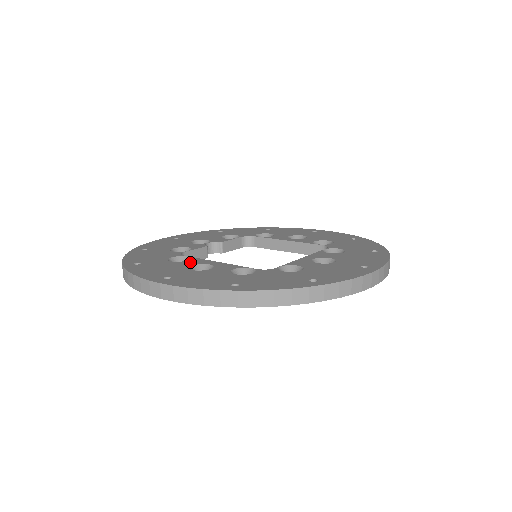
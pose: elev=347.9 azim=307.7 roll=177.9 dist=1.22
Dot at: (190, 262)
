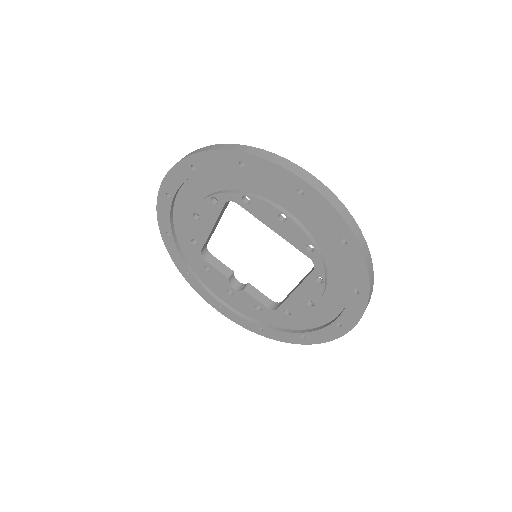
Dot at: occluded
